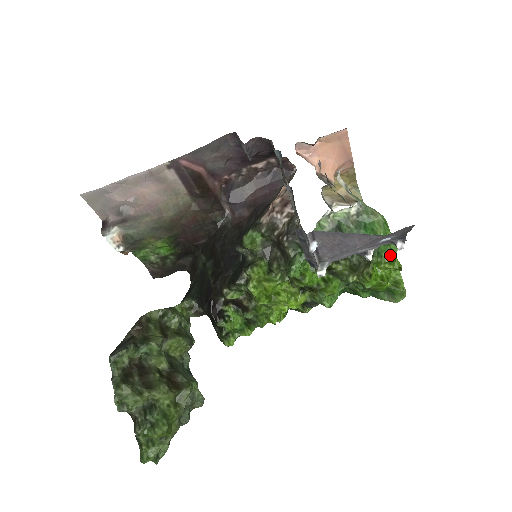
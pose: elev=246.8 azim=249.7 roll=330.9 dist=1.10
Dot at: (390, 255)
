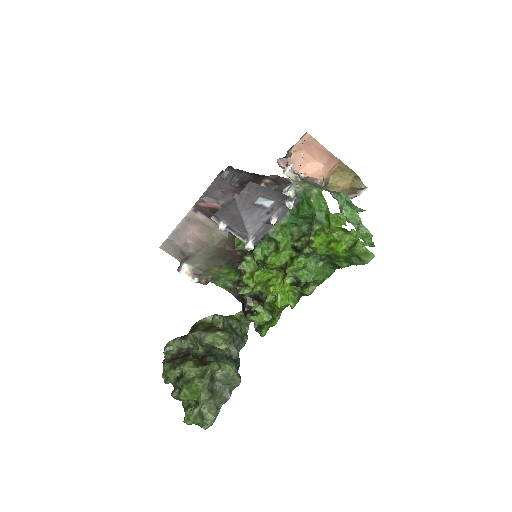
Dot at: (328, 219)
